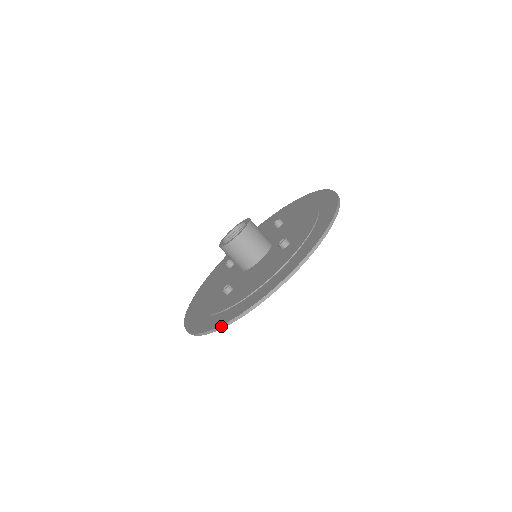
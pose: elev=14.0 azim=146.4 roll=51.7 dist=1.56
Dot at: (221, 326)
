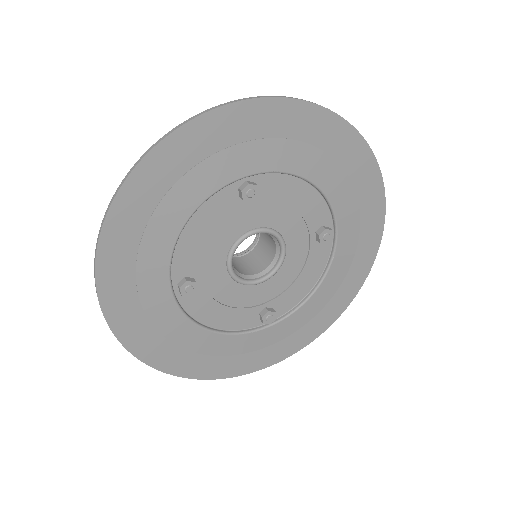
Dot at: (94, 266)
